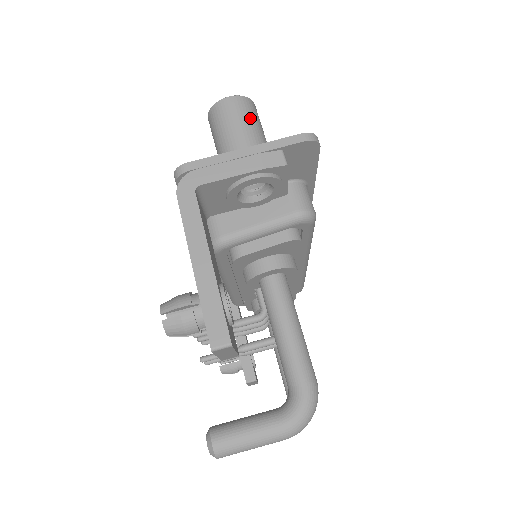
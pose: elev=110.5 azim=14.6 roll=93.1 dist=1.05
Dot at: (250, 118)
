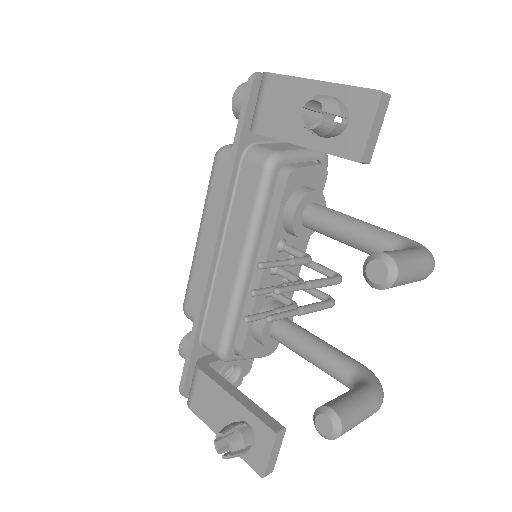
Dot at: occluded
